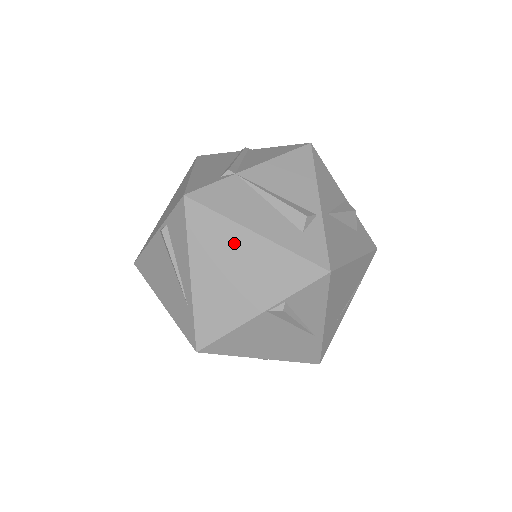
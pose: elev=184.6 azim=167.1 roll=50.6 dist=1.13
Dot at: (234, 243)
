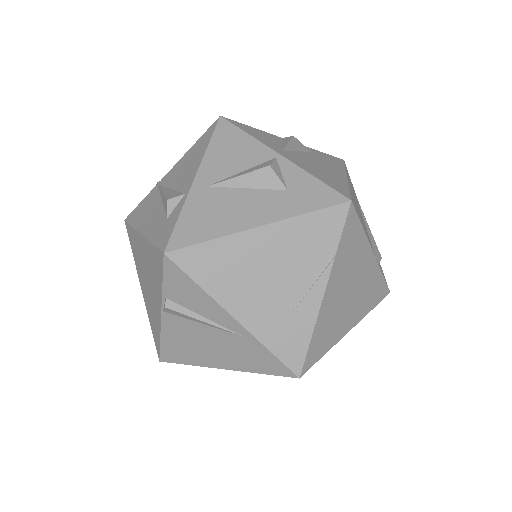
Dot at: (140, 249)
